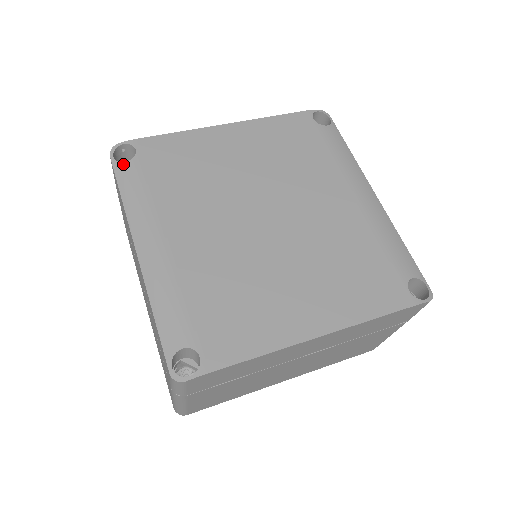
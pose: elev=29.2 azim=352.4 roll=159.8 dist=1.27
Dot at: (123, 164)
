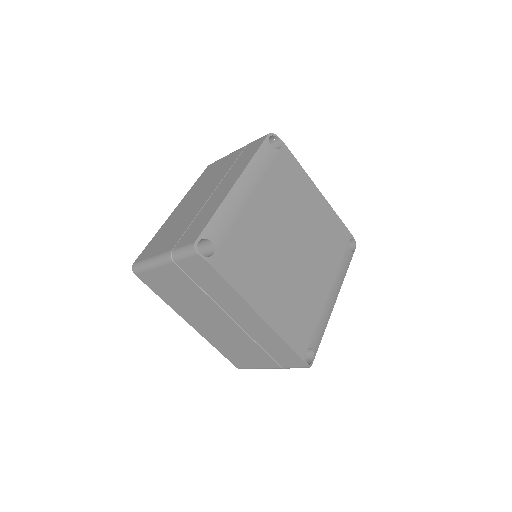
Dot at: (270, 145)
